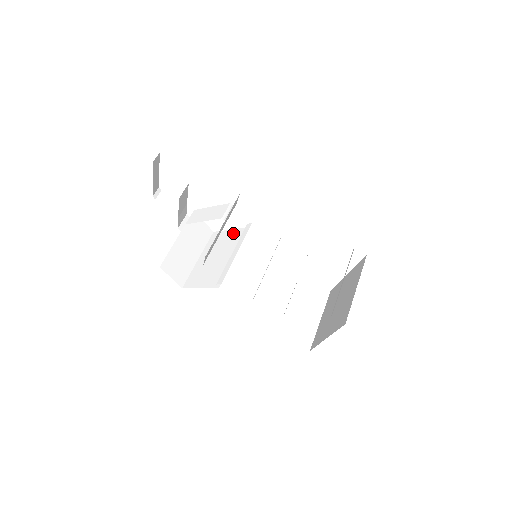
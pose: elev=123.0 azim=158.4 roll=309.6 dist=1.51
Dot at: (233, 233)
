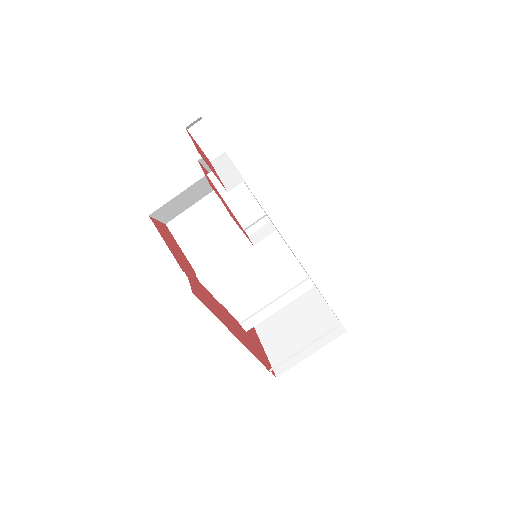
Dot at: occluded
